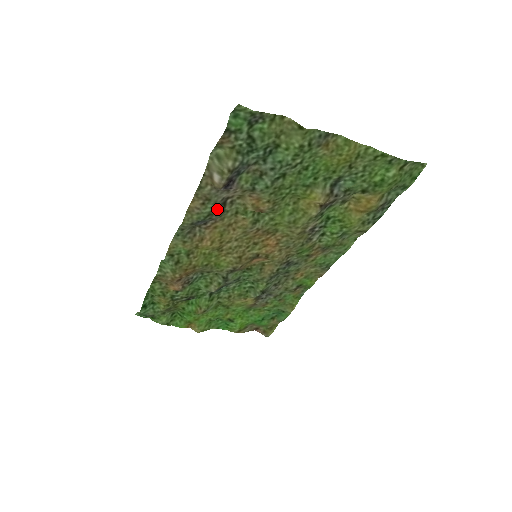
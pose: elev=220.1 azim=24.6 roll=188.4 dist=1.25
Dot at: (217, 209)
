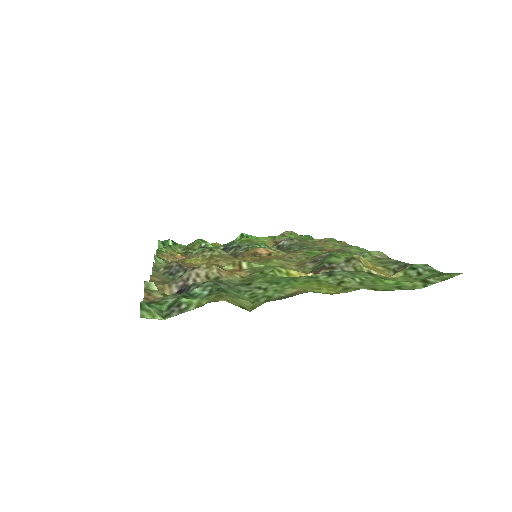
Dot at: occluded
